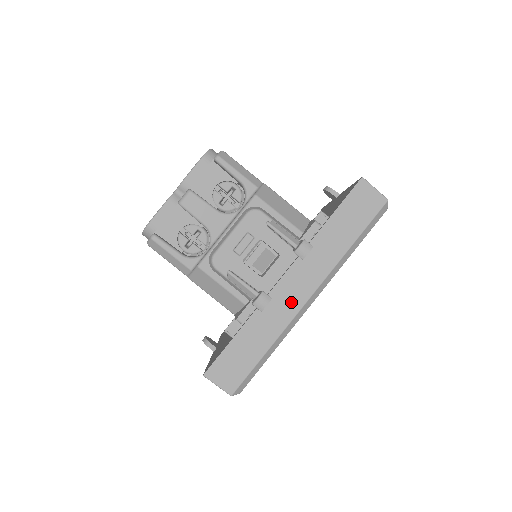
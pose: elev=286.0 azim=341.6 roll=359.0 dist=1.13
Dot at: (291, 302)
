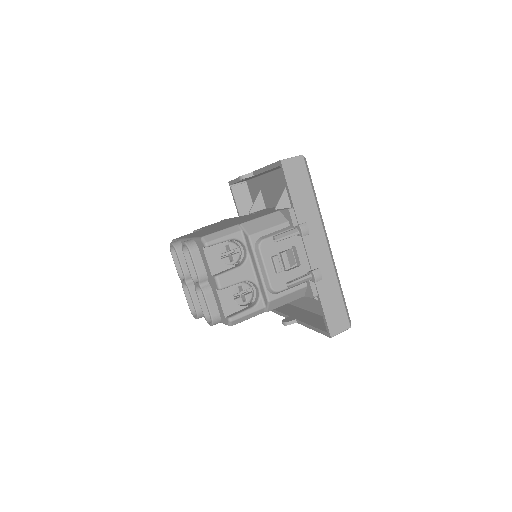
Dot at: (323, 257)
